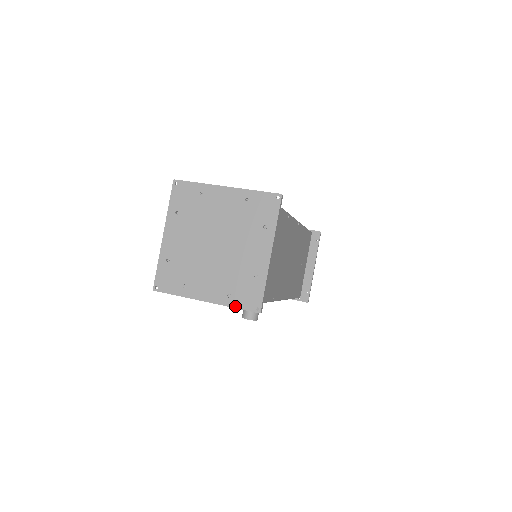
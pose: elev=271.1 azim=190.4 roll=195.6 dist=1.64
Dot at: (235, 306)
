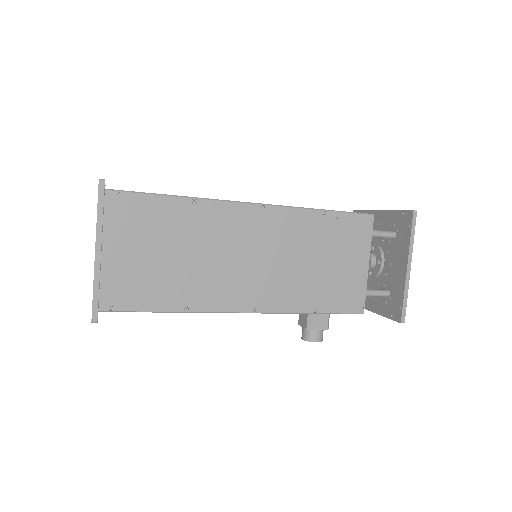
Dot at: occluded
